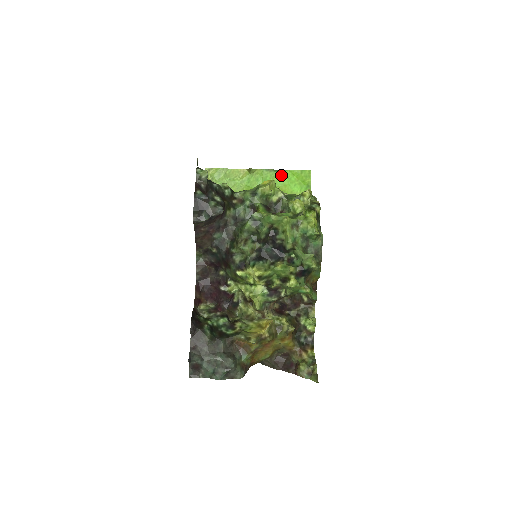
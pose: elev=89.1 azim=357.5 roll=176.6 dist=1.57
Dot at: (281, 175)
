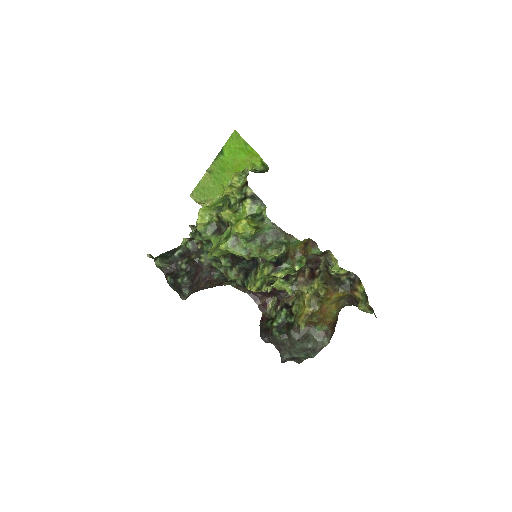
Dot at: (224, 155)
